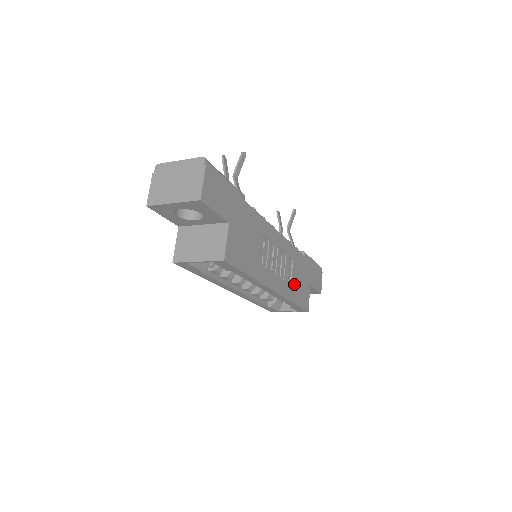
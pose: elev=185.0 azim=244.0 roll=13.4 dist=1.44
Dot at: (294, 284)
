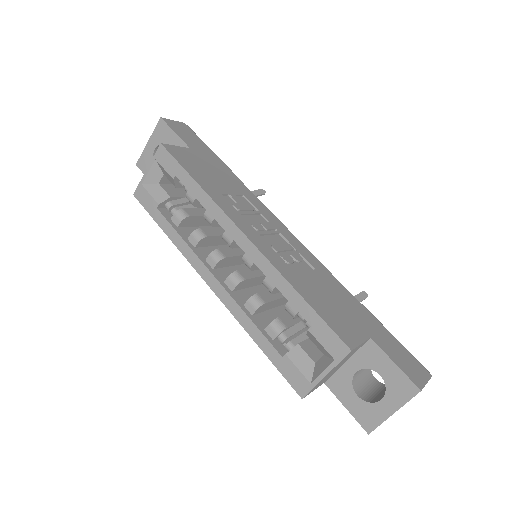
Dot at: (309, 284)
